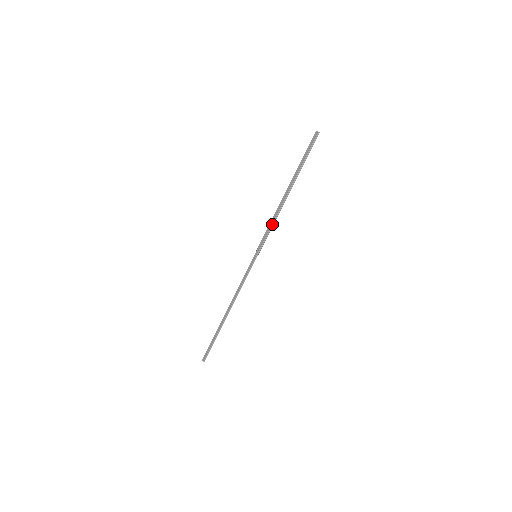
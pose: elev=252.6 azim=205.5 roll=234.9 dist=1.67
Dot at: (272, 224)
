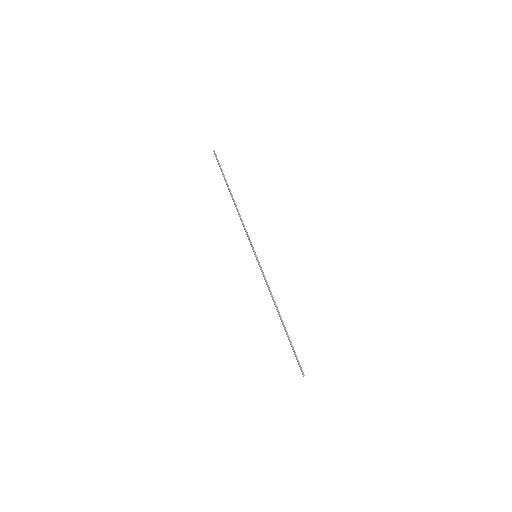
Dot at: (244, 226)
